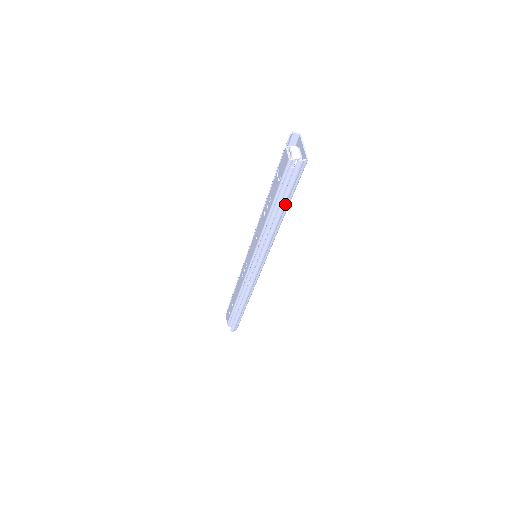
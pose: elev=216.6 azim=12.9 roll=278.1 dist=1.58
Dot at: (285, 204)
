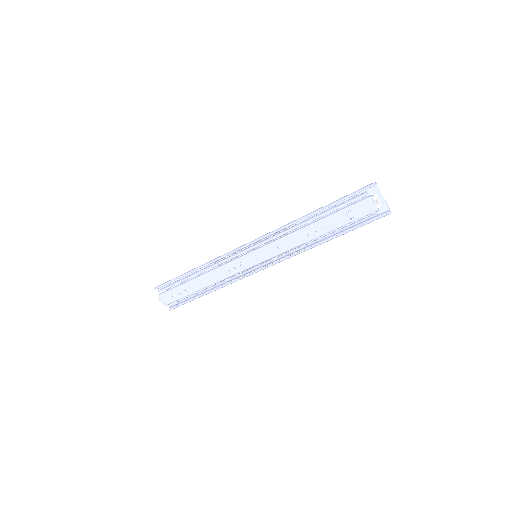
Dot at: (345, 233)
